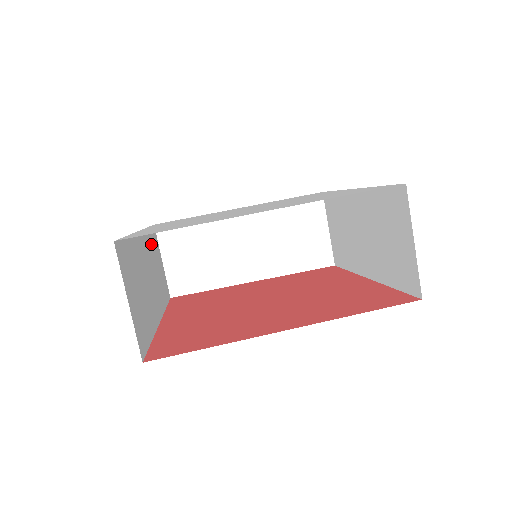
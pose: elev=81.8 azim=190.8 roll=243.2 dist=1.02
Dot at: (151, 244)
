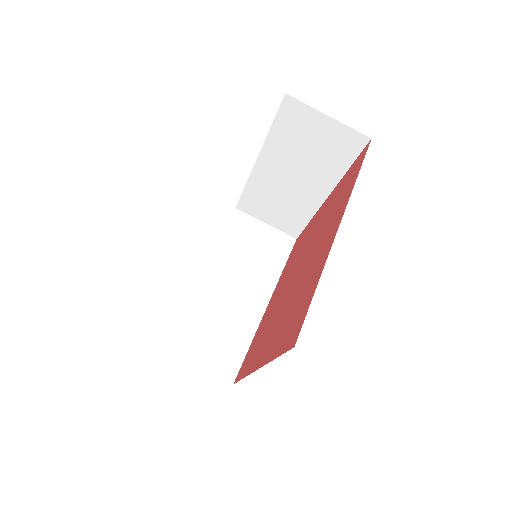
Dot at: occluded
